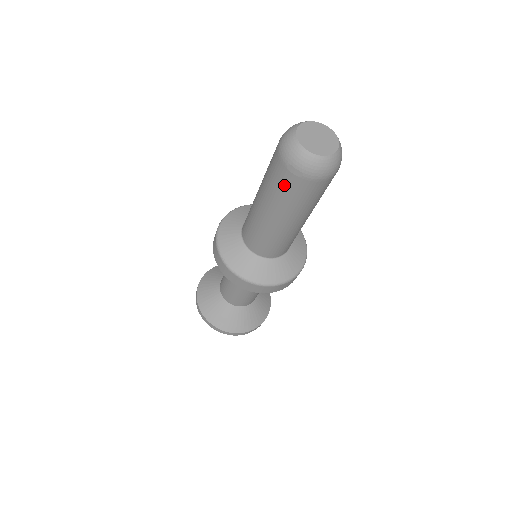
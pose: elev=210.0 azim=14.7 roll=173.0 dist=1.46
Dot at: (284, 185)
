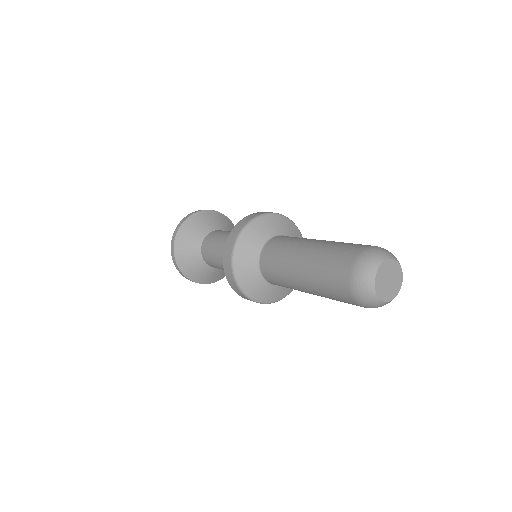
Dot at: occluded
